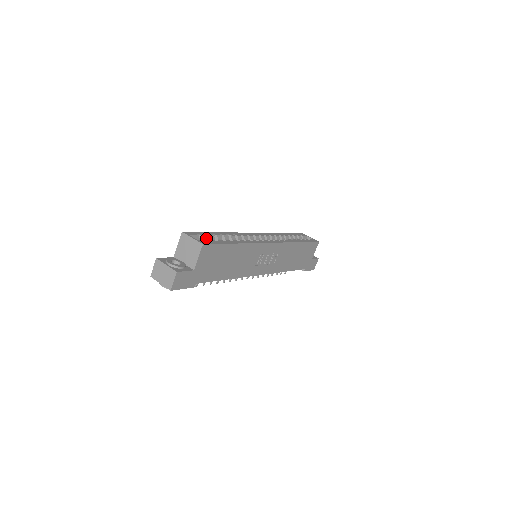
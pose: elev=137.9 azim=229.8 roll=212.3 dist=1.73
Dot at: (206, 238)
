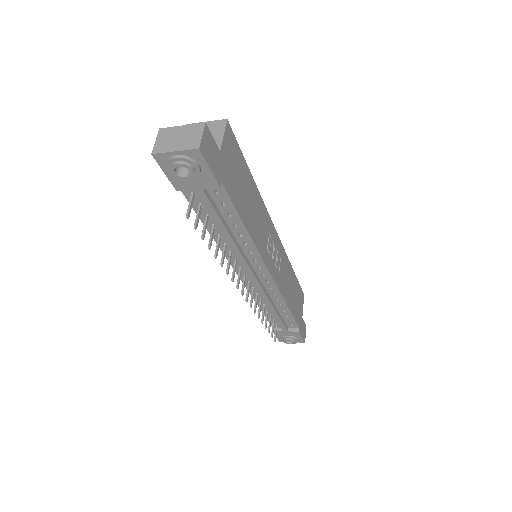
Dot at: occluded
